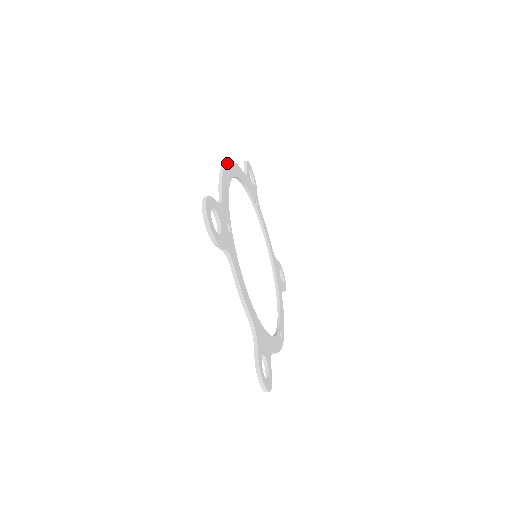
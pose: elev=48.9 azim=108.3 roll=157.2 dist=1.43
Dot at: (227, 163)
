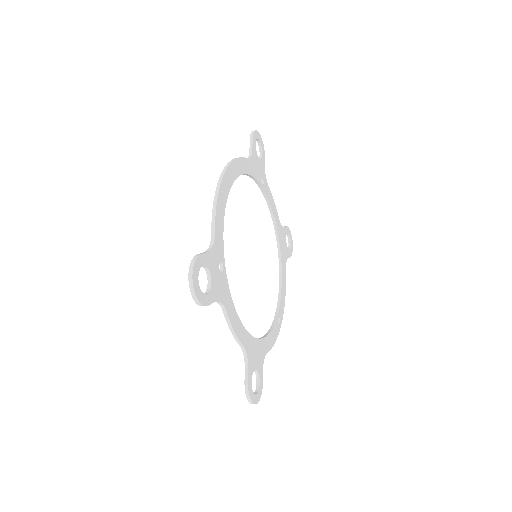
Dot at: (224, 175)
